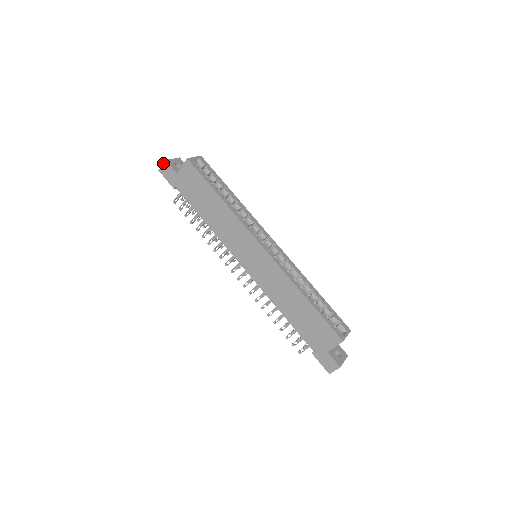
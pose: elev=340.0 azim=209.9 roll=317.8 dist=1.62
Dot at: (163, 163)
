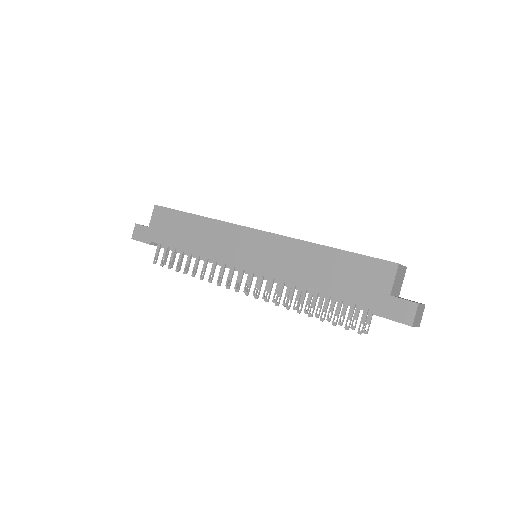
Dot at: (134, 228)
